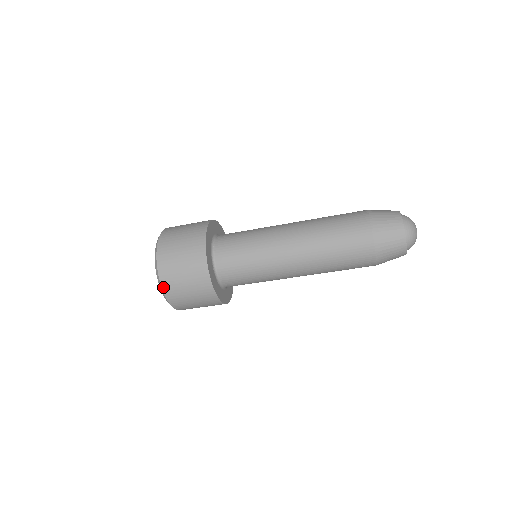
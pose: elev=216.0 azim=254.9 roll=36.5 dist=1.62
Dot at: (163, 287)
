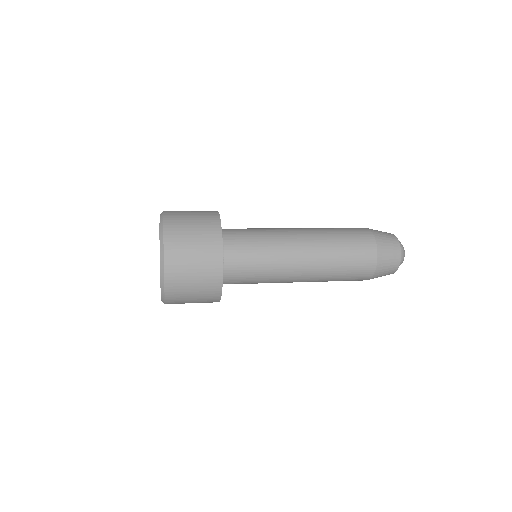
Dot at: (167, 302)
